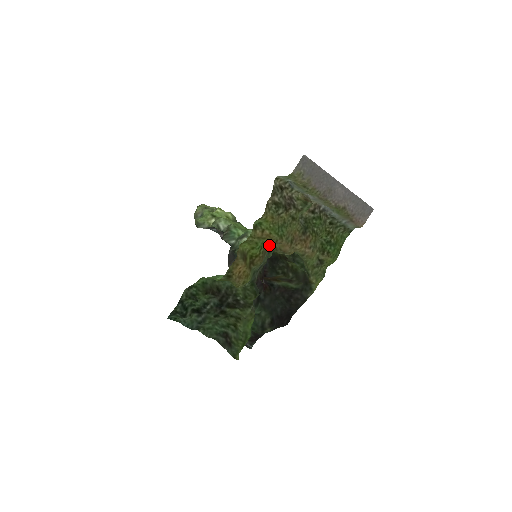
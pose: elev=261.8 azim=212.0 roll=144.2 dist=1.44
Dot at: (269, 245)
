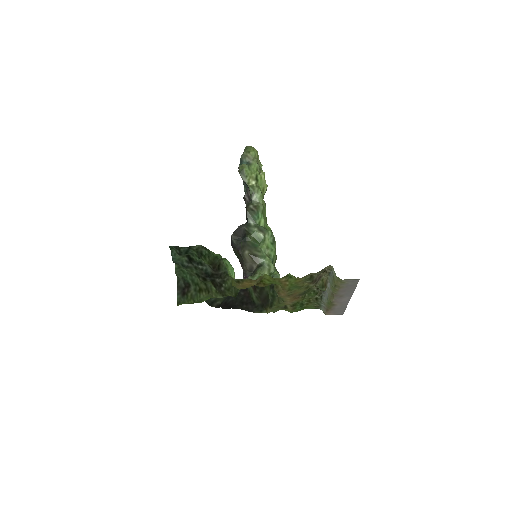
Dot at: occluded
